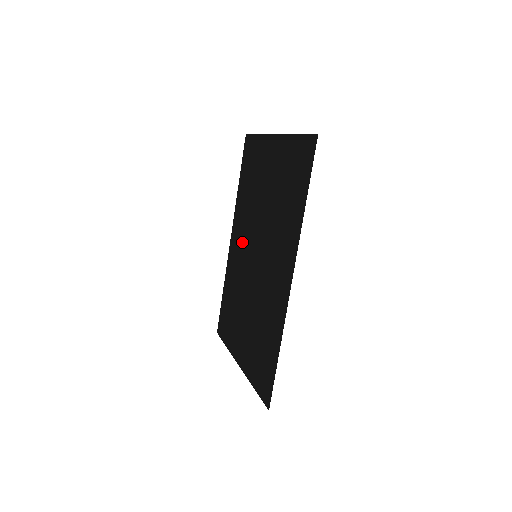
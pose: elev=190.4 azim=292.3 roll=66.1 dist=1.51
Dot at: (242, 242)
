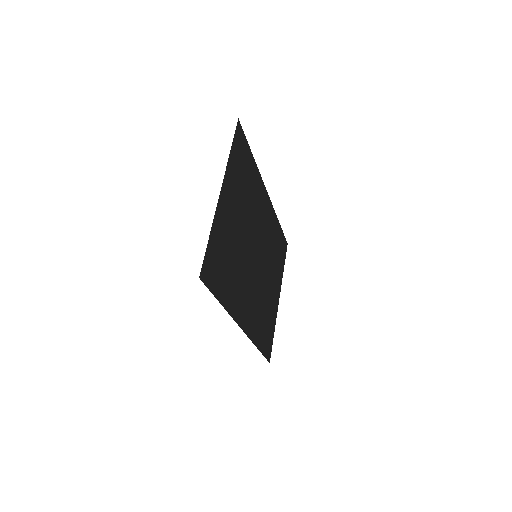
Dot at: (261, 220)
